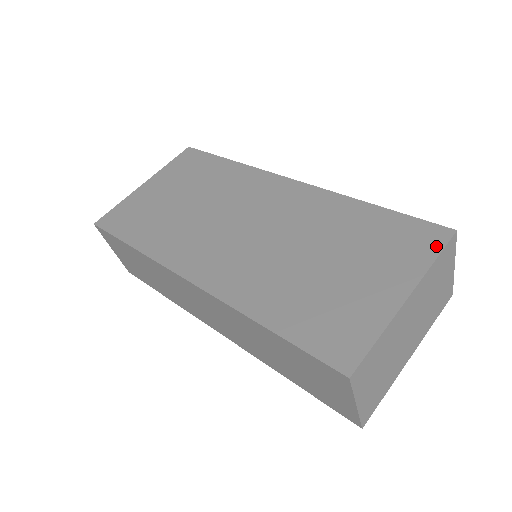
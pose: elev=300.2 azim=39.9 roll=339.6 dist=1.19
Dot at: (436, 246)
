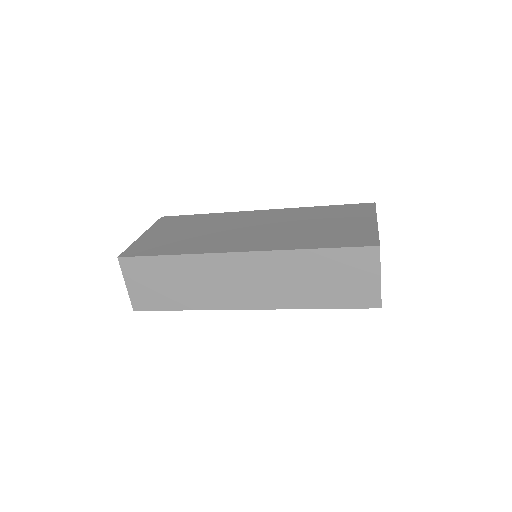
Dot at: (371, 208)
